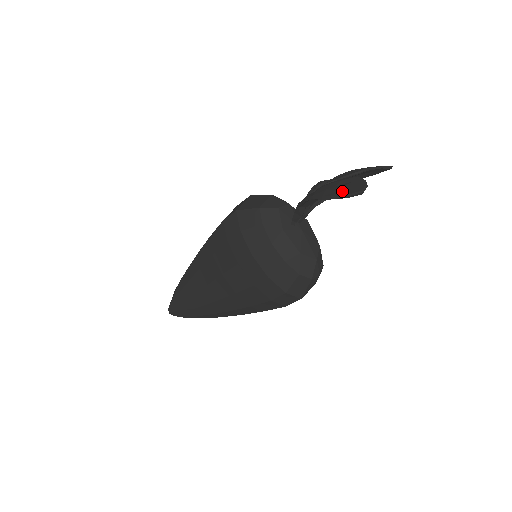
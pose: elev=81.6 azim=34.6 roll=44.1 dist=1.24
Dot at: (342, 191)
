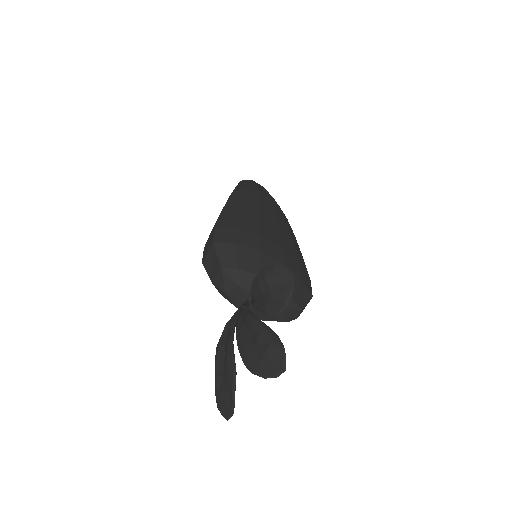
Dot at: (218, 400)
